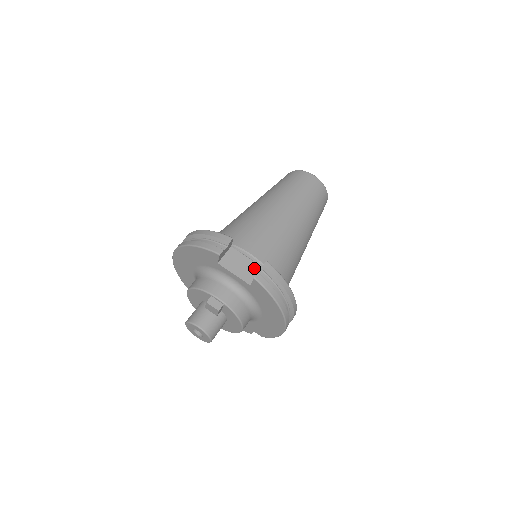
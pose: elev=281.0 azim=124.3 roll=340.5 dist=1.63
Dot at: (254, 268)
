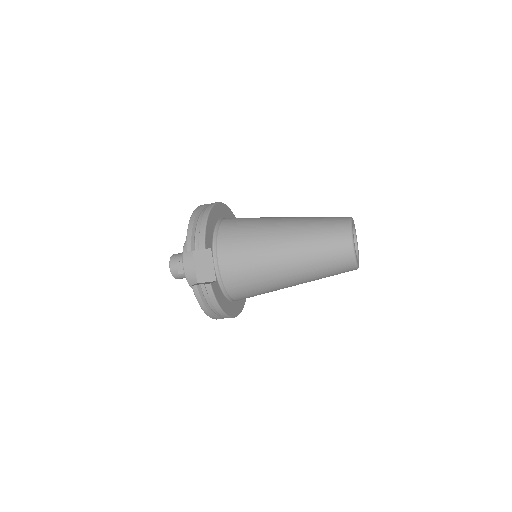
Dot at: (210, 275)
